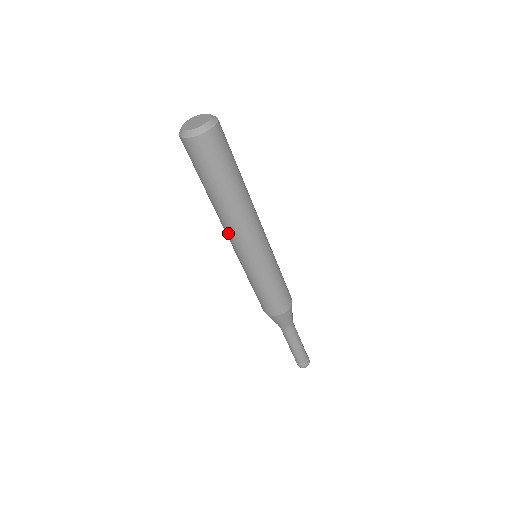
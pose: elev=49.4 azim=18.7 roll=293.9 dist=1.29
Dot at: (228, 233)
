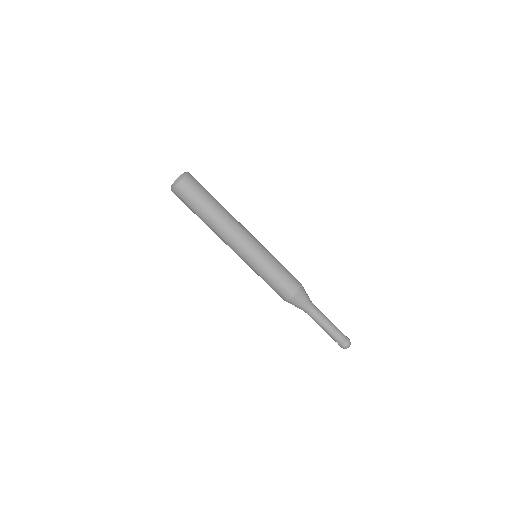
Dot at: (231, 238)
